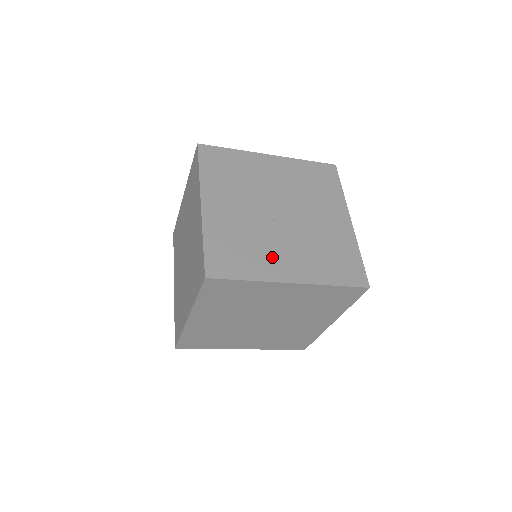
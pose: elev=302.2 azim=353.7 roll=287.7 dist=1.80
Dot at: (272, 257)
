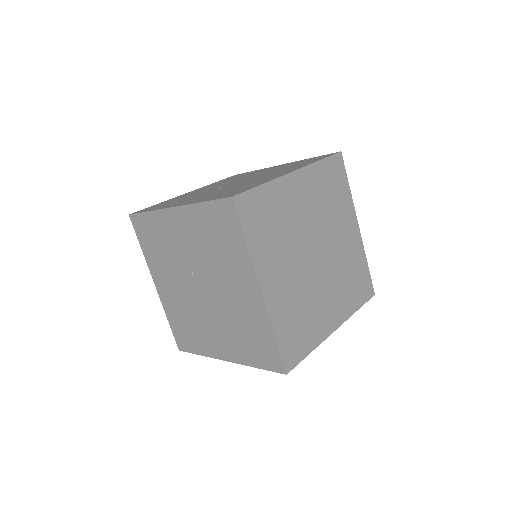
Dot at: (185, 200)
